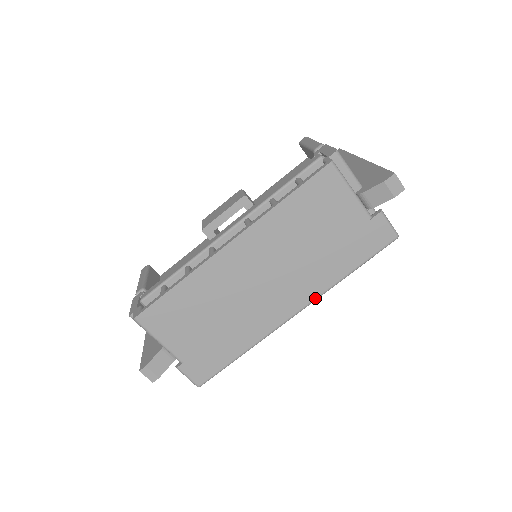
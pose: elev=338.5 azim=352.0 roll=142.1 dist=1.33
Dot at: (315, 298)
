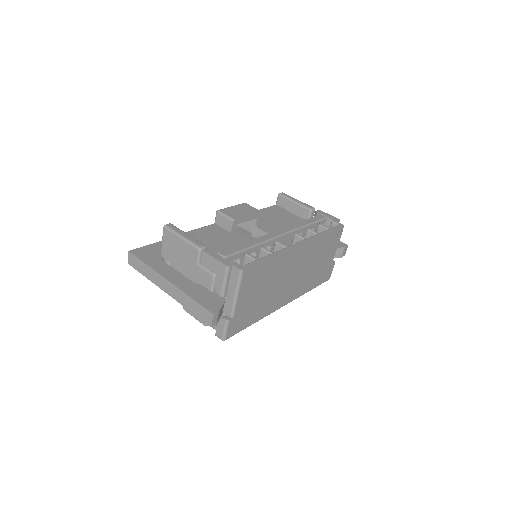
Dot at: occluded
